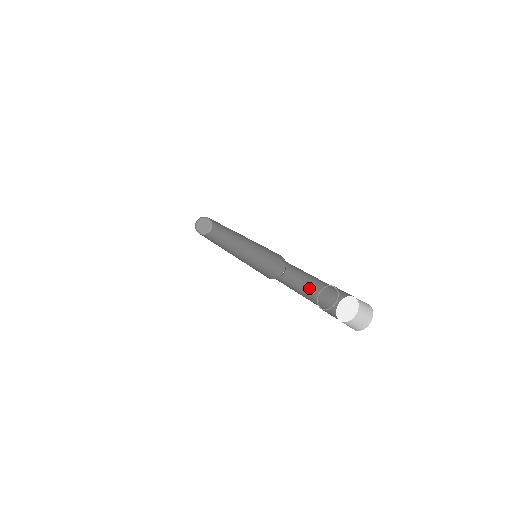
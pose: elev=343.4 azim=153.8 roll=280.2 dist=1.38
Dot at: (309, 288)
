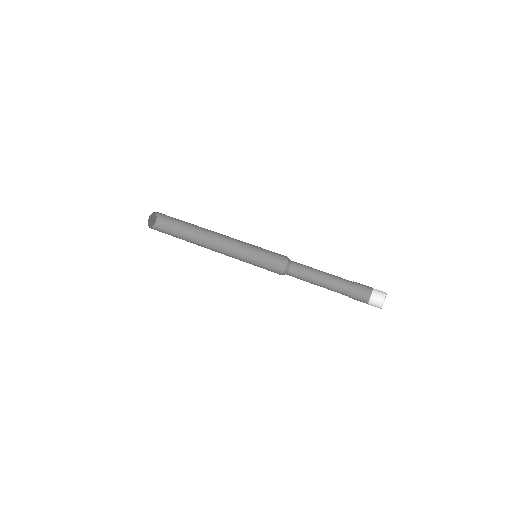
Dot at: (323, 279)
